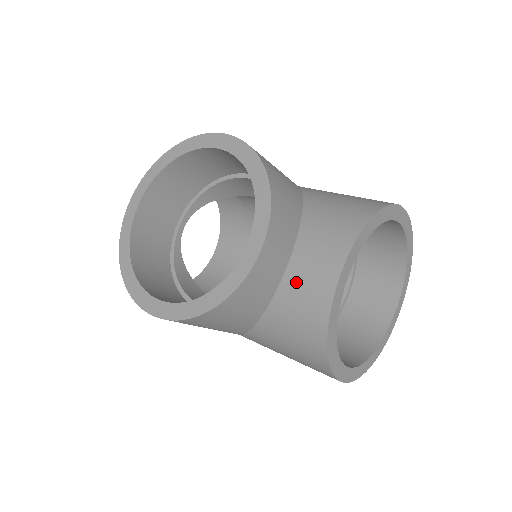
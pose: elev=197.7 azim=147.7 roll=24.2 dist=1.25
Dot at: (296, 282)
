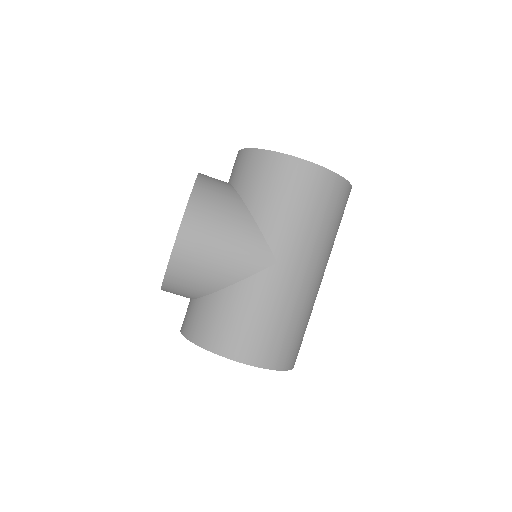
Dot at: (233, 174)
